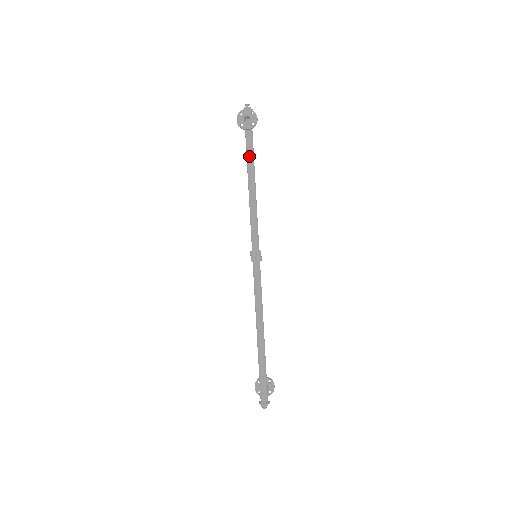
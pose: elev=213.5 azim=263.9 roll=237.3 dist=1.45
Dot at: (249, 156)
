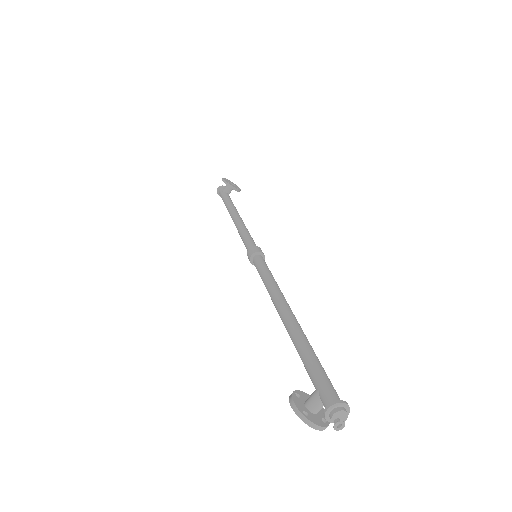
Dot at: (232, 203)
